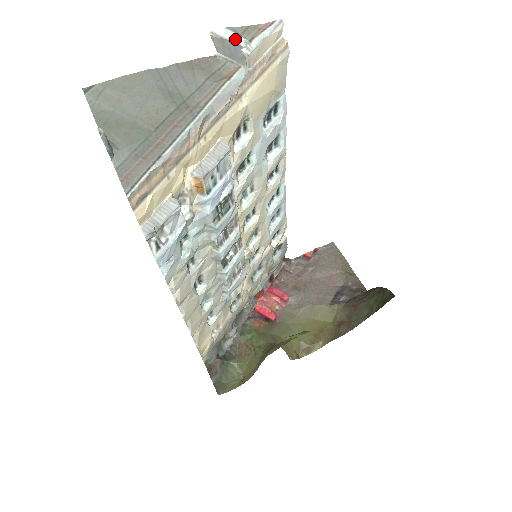
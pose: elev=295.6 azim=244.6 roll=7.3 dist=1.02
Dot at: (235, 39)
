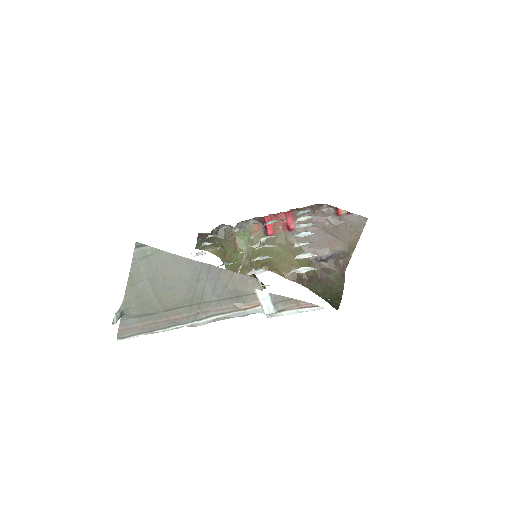
Dot at: (265, 308)
